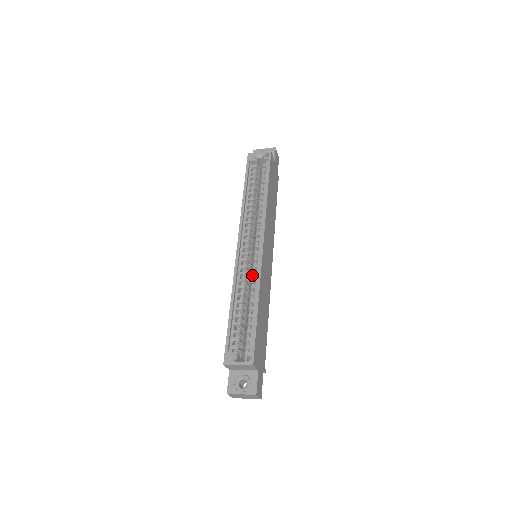
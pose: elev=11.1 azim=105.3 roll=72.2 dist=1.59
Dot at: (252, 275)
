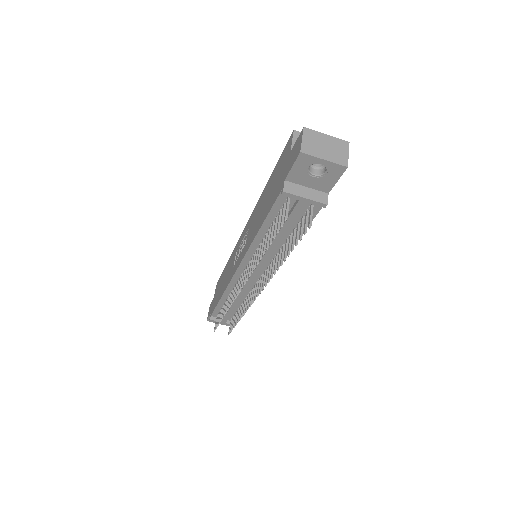
Dot at: occluded
